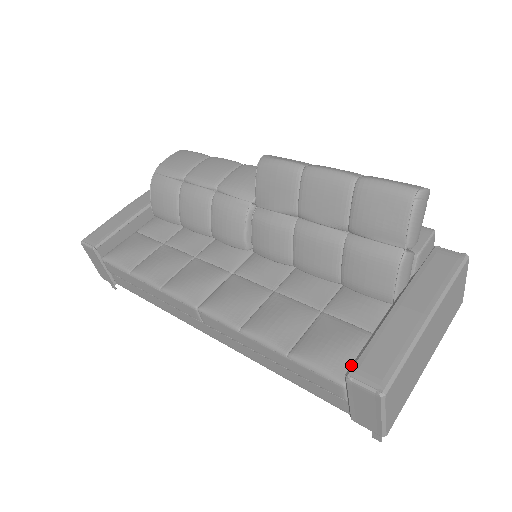
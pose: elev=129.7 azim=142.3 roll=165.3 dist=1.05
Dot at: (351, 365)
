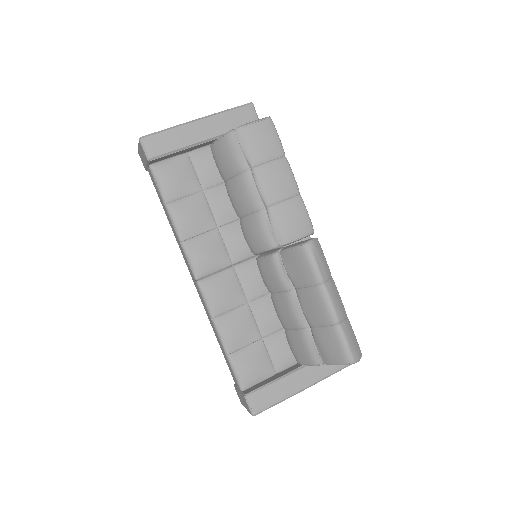
Dot at: (252, 391)
